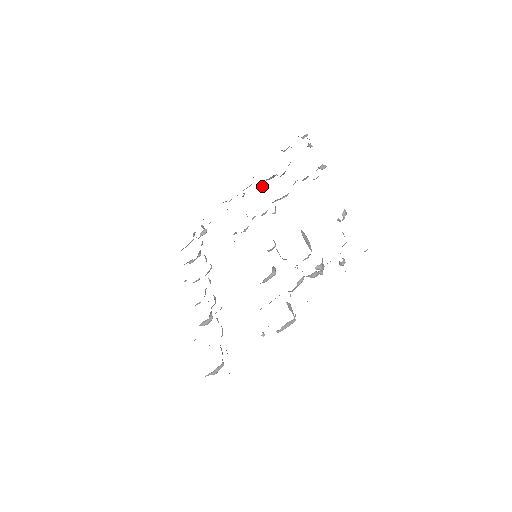
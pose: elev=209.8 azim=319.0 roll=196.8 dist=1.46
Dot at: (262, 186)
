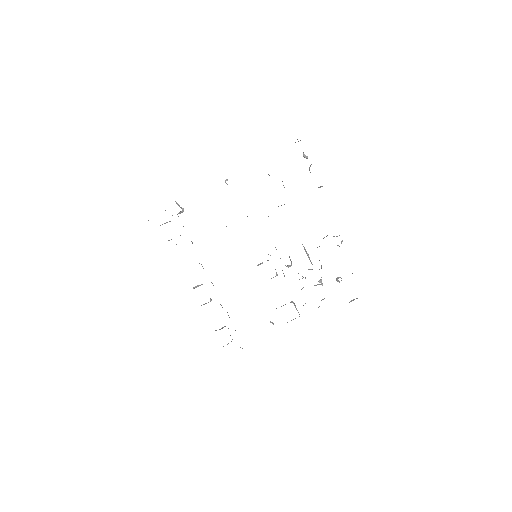
Dot at: occluded
